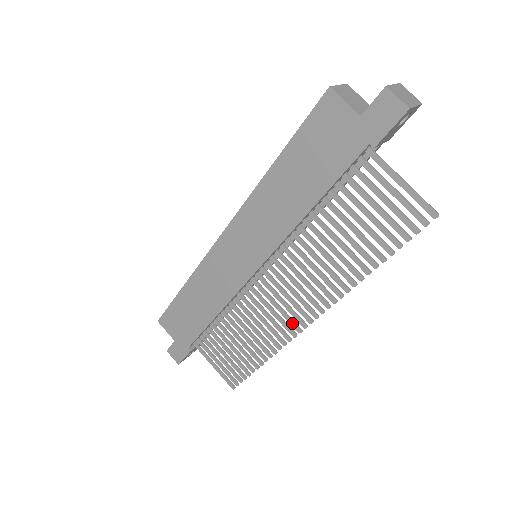
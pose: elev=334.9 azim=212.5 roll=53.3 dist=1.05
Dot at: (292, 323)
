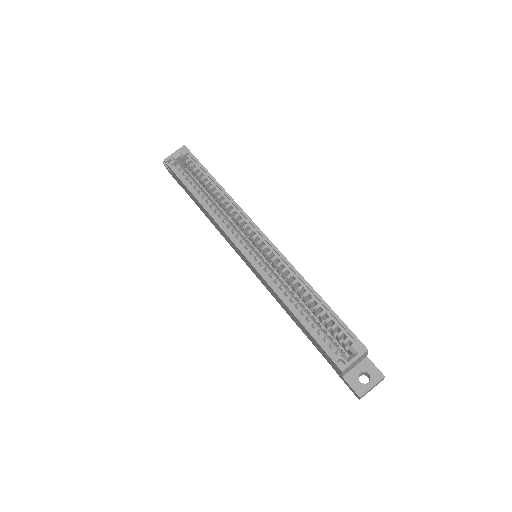
Dot at: occluded
